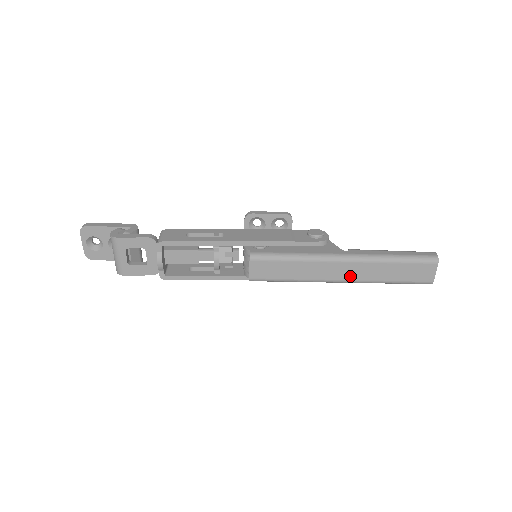
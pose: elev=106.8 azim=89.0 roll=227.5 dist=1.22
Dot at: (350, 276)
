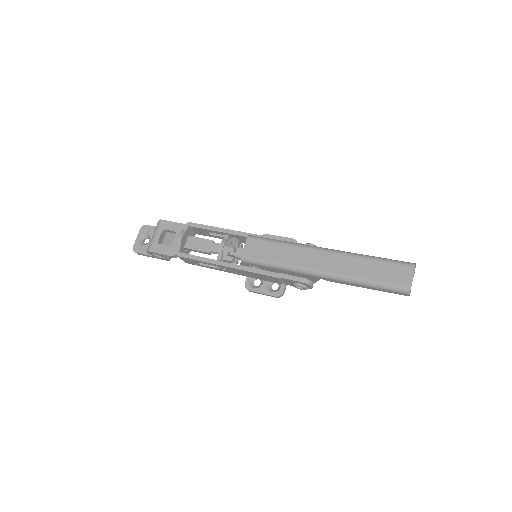
Dot at: (328, 267)
